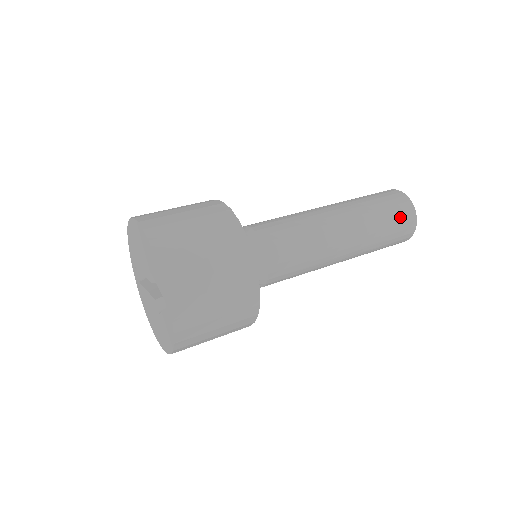
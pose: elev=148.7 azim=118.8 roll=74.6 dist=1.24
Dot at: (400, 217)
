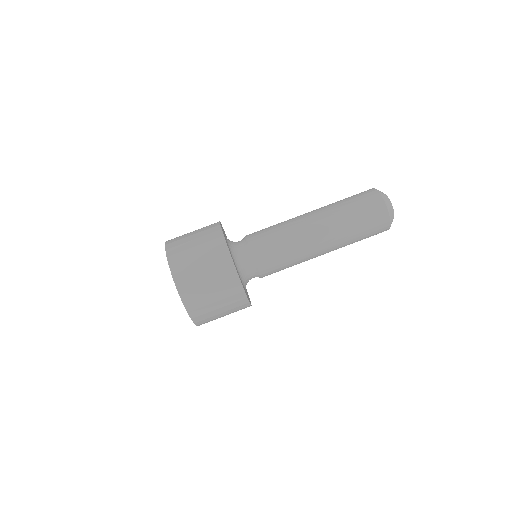
Dot at: (373, 222)
